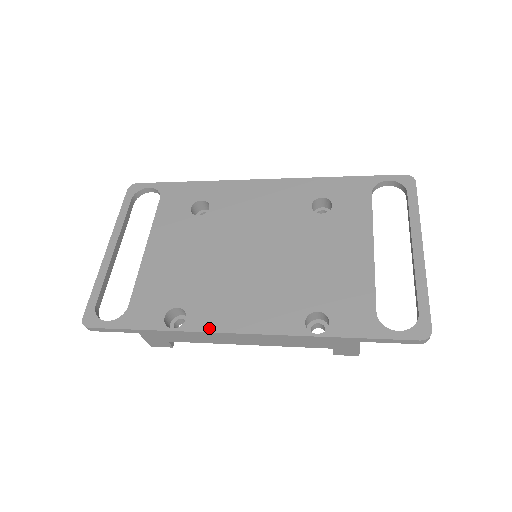
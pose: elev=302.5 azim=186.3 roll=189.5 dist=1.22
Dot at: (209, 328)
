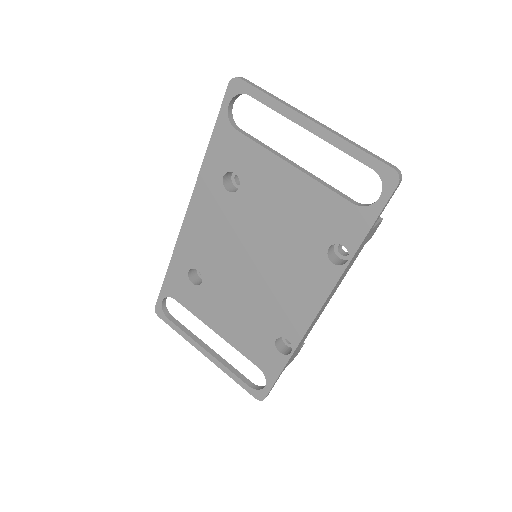
Dot at: (303, 330)
